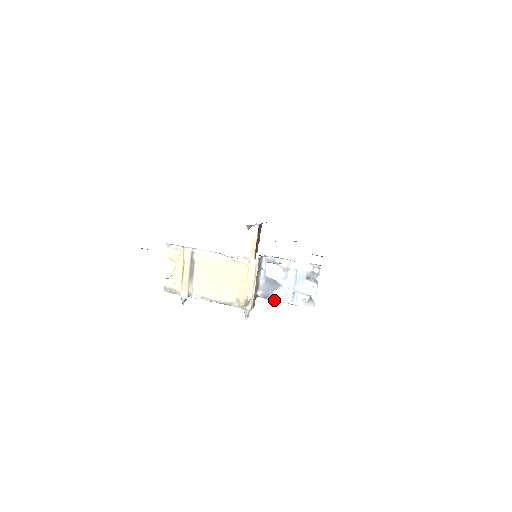
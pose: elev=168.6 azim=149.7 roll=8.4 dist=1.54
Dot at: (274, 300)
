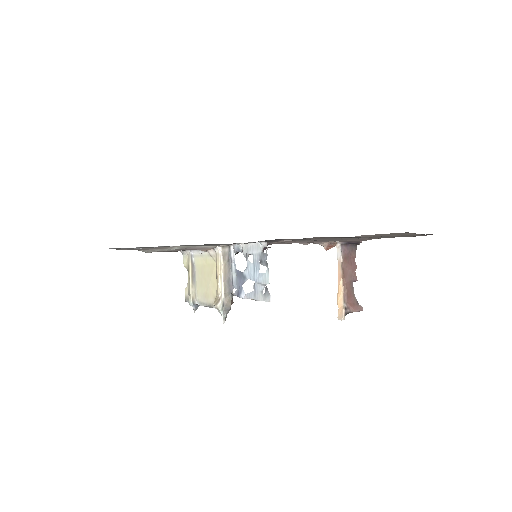
Dot at: (244, 297)
